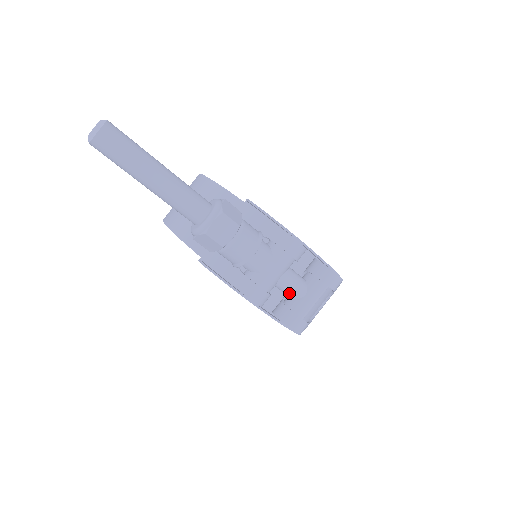
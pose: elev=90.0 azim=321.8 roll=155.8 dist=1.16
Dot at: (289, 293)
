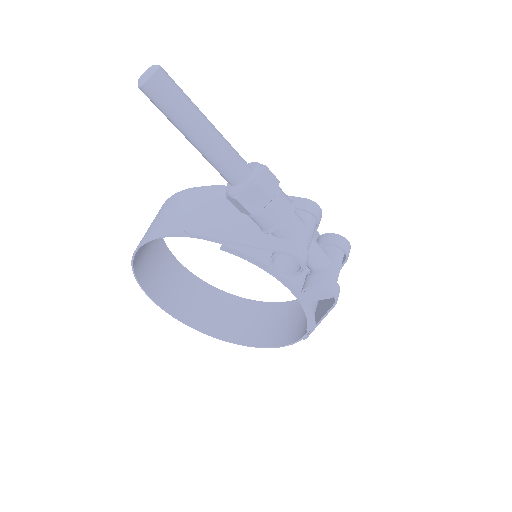
Dot at: (318, 261)
